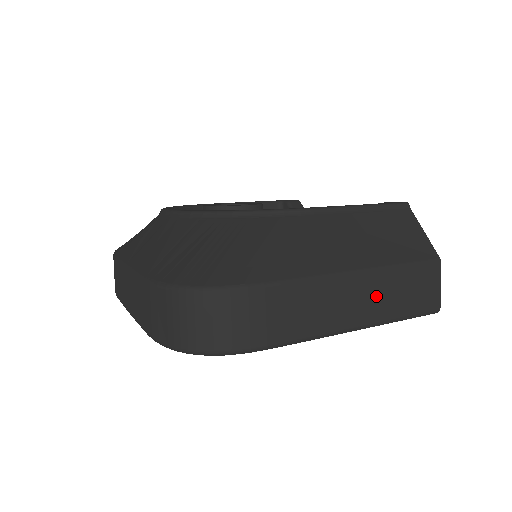
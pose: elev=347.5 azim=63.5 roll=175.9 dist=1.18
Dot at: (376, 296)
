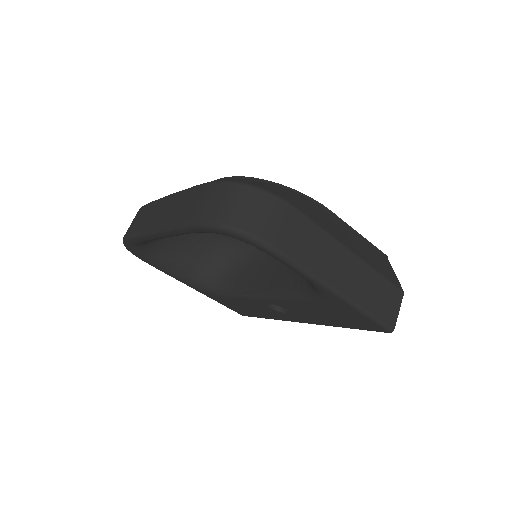
Dot at: (359, 281)
